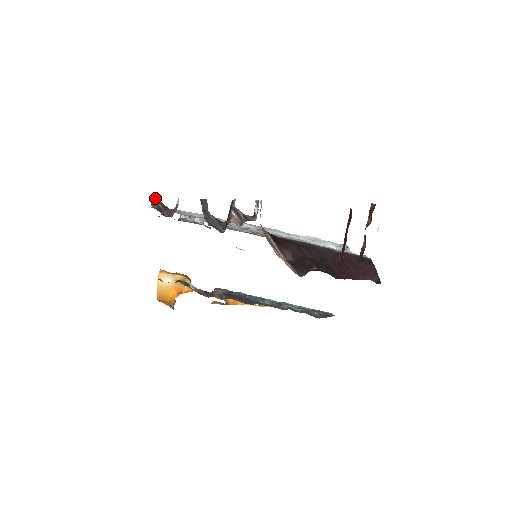
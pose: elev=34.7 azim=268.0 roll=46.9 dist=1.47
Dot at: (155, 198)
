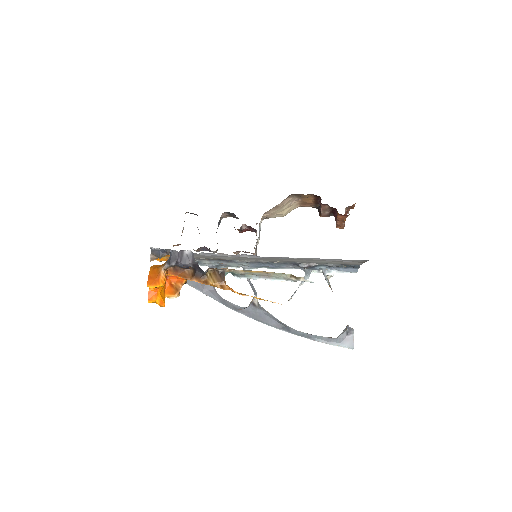
Dot at: occluded
